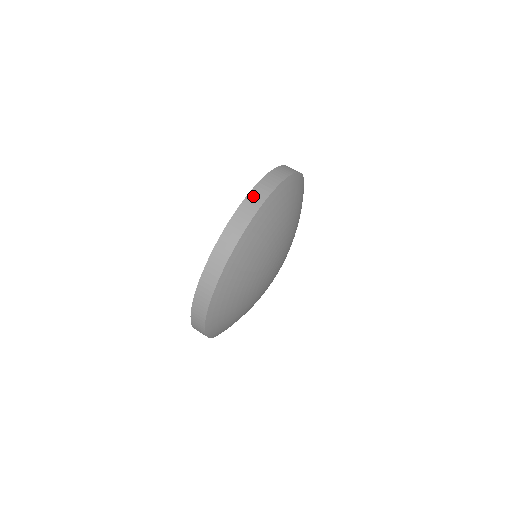
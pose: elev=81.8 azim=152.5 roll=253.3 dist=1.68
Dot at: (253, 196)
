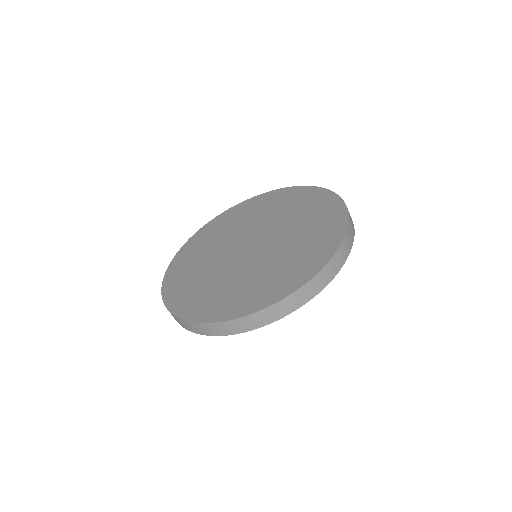
Dot at: (304, 292)
